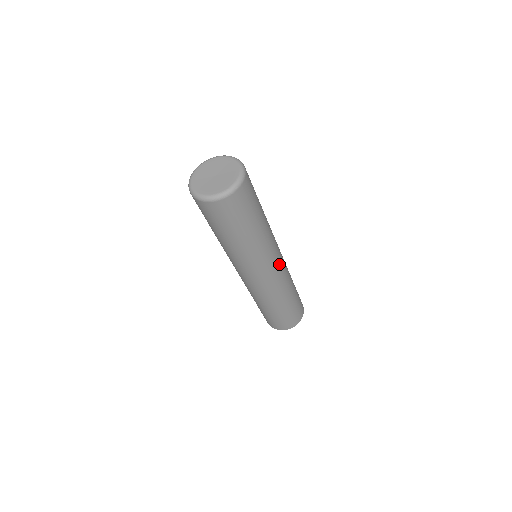
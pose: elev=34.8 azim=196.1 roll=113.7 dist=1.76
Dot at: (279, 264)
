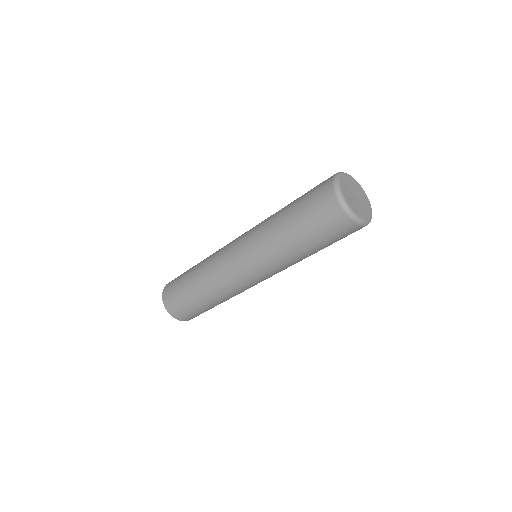
Dot at: occluded
